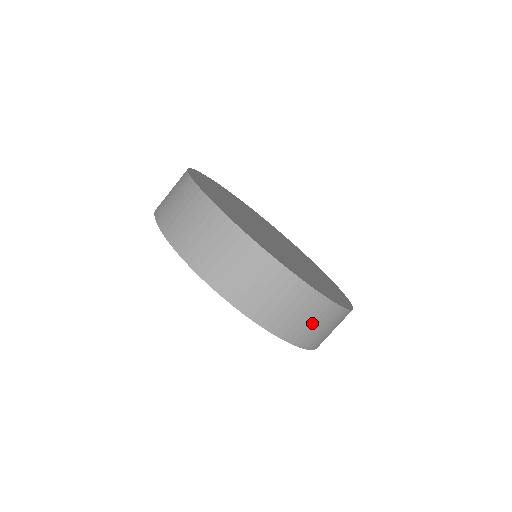
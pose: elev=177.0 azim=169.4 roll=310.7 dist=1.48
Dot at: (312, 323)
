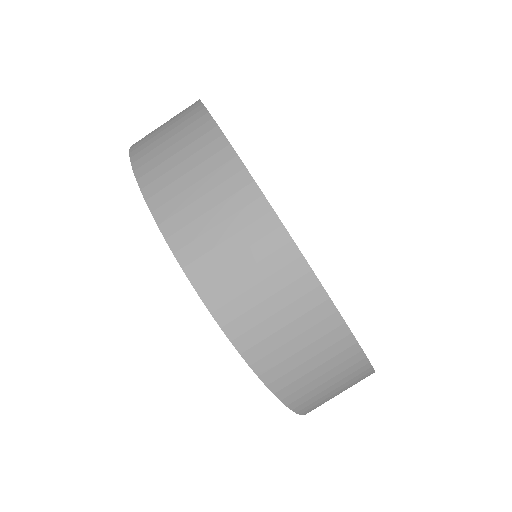
Dot at: (326, 381)
